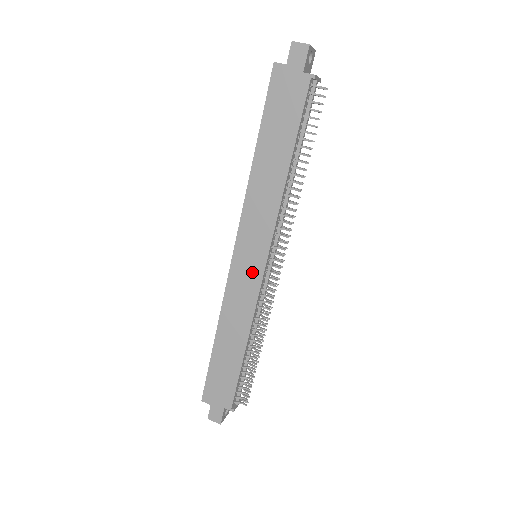
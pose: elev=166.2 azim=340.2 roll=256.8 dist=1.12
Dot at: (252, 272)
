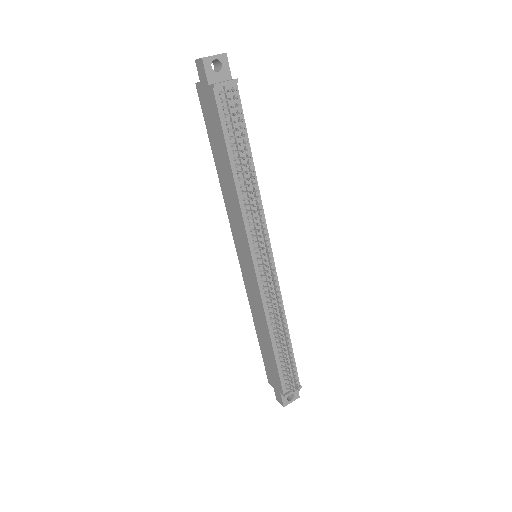
Dot at: (250, 272)
